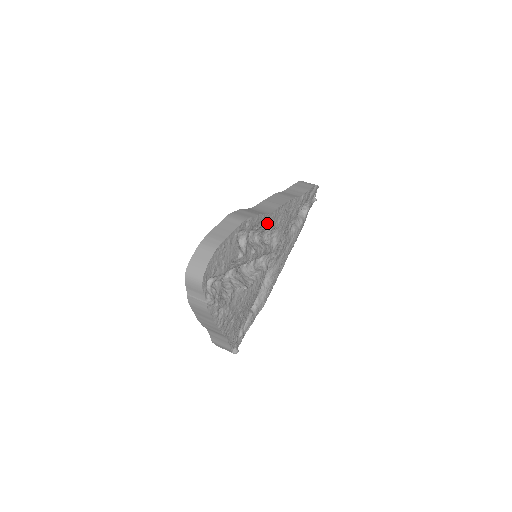
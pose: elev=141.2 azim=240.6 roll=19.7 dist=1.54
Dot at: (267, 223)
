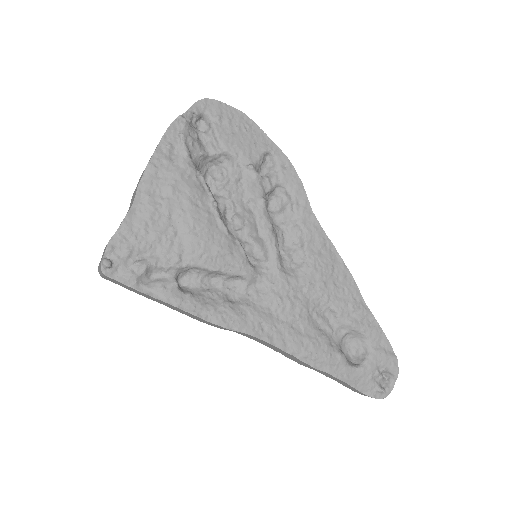
Dot at: (303, 221)
